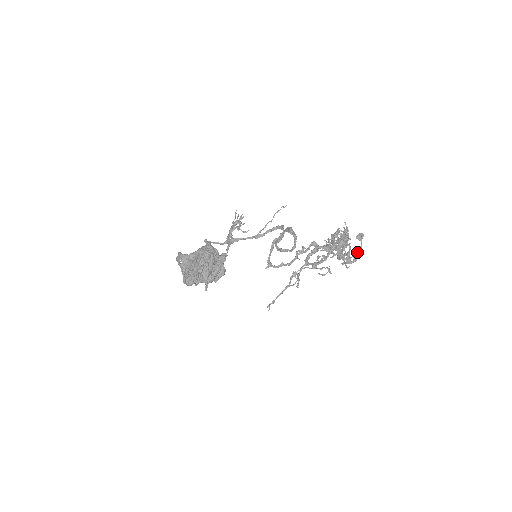
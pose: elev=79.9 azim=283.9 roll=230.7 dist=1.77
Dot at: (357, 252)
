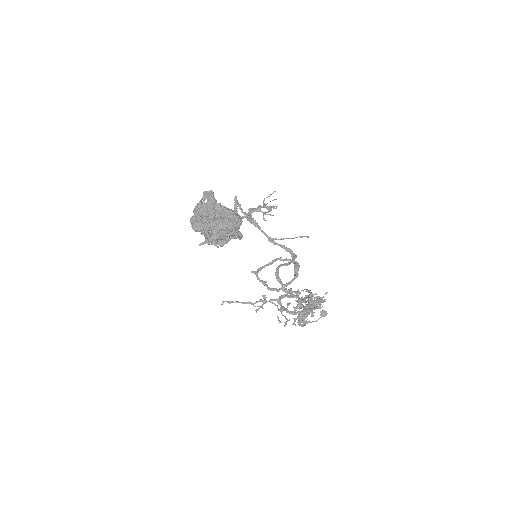
Dot at: occluded
